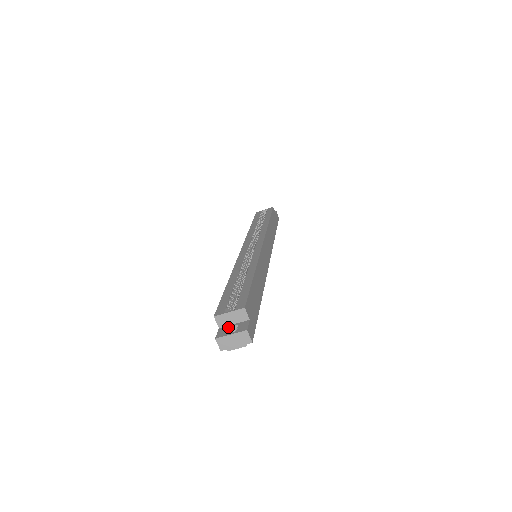
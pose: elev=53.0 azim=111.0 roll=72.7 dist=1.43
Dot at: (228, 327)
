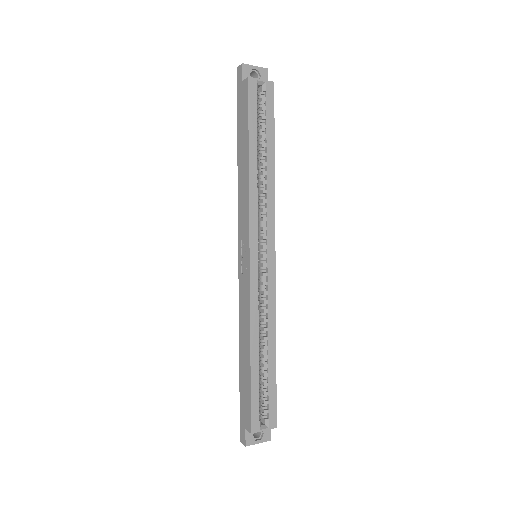
Dot at: occluded
